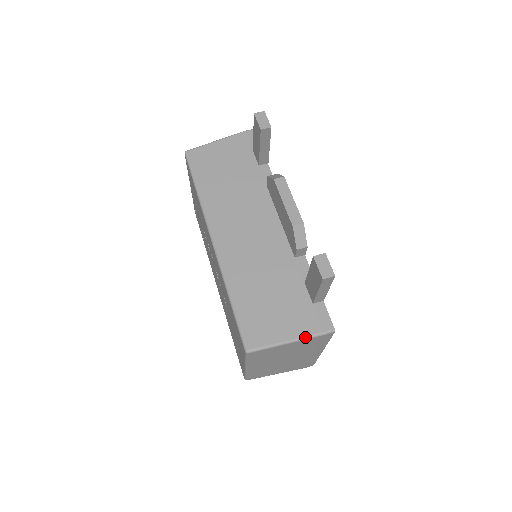
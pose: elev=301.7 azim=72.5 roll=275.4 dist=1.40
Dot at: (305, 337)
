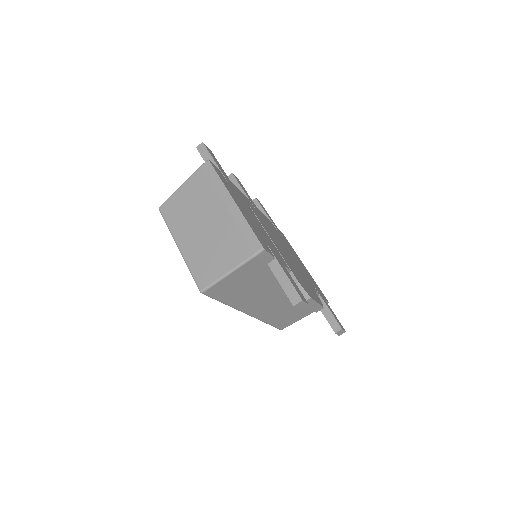
Dot at: occluded
